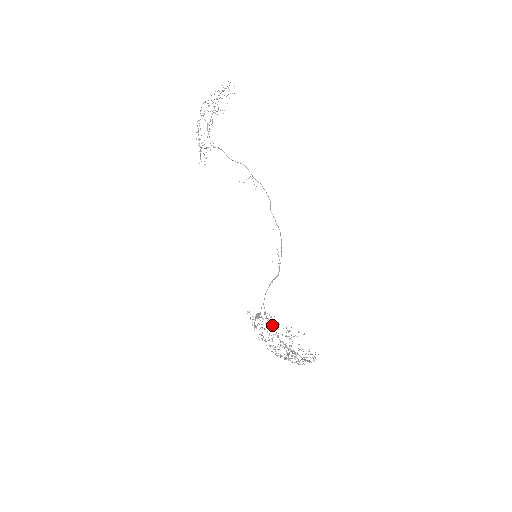
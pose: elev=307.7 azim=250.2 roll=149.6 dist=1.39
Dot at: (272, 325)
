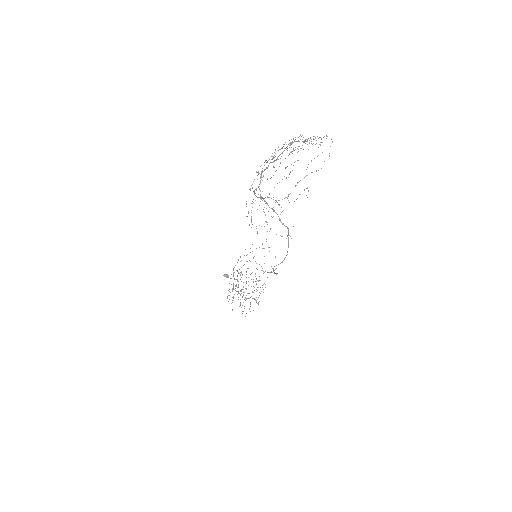
Dot at: (233, 285)
